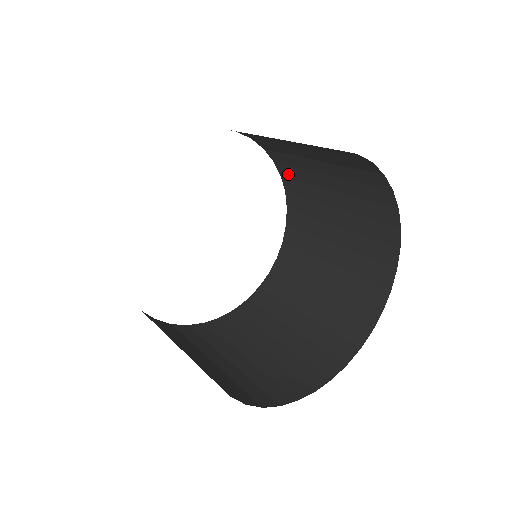
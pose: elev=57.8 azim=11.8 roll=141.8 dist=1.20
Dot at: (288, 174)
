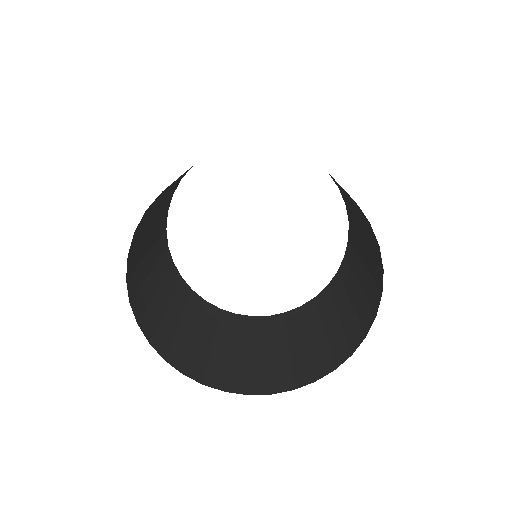
Dot at: occluded
